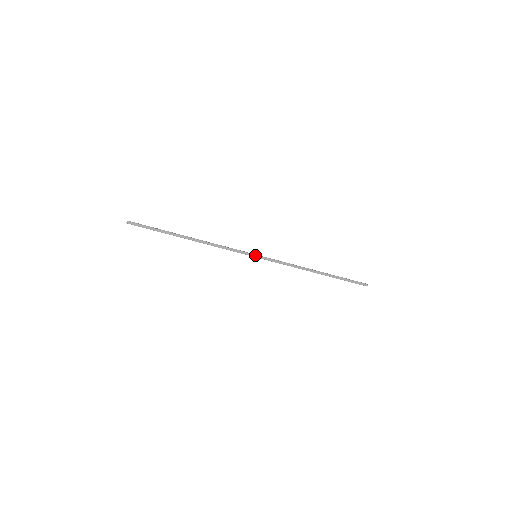
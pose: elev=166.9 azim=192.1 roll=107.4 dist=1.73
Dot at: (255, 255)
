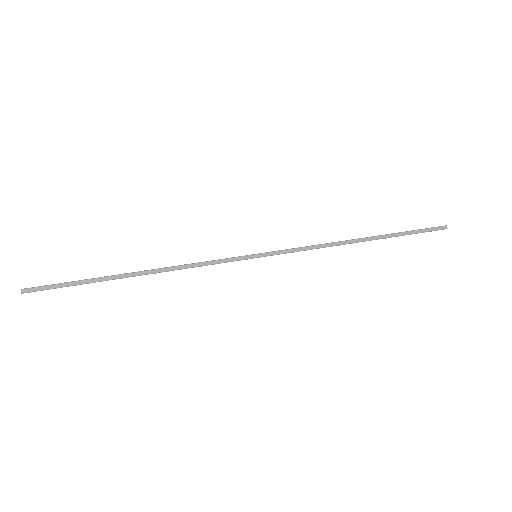
Dot at: (254, 255)
